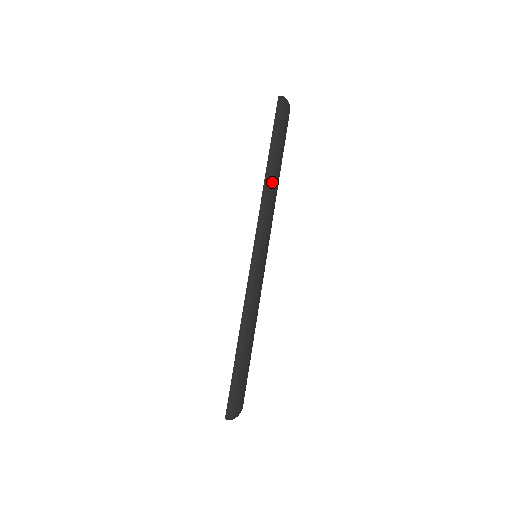
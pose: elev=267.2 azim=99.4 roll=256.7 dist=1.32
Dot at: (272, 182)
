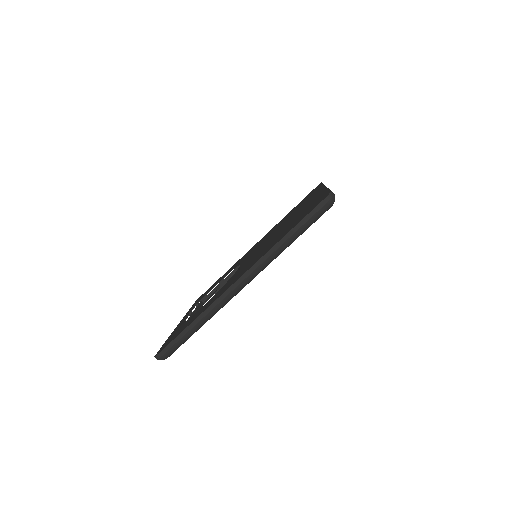
Dot at: (278, 250)
